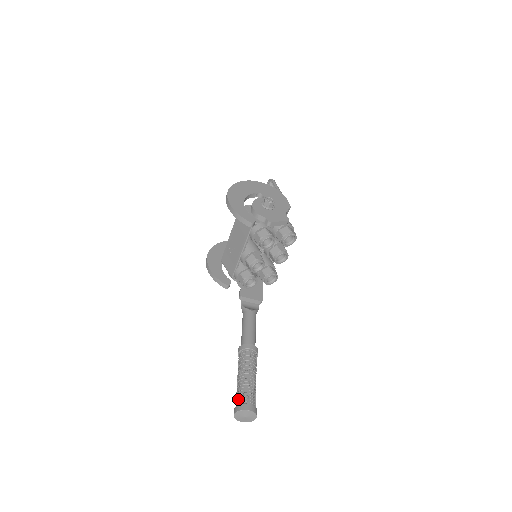
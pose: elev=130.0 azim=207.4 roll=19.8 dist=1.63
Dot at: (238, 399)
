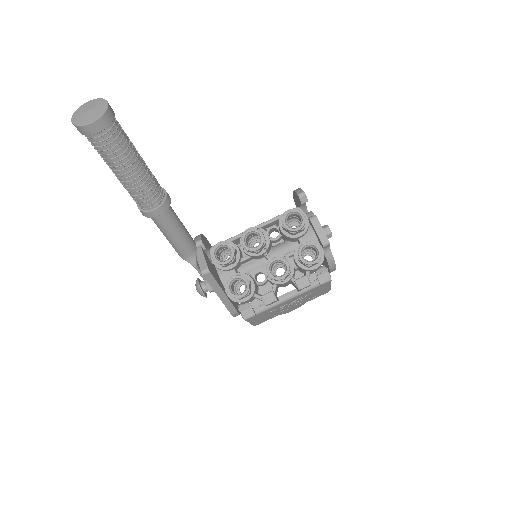
Dot at: occluded
